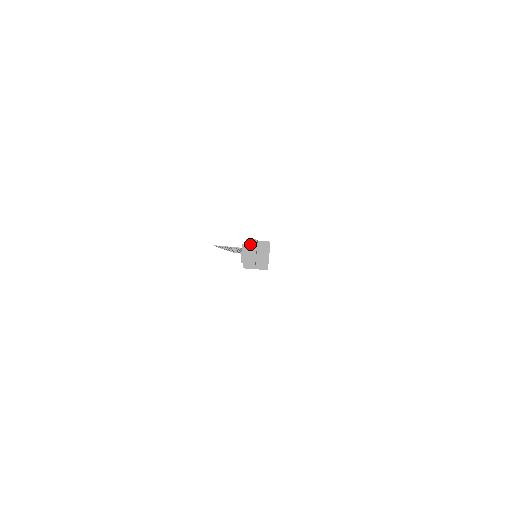
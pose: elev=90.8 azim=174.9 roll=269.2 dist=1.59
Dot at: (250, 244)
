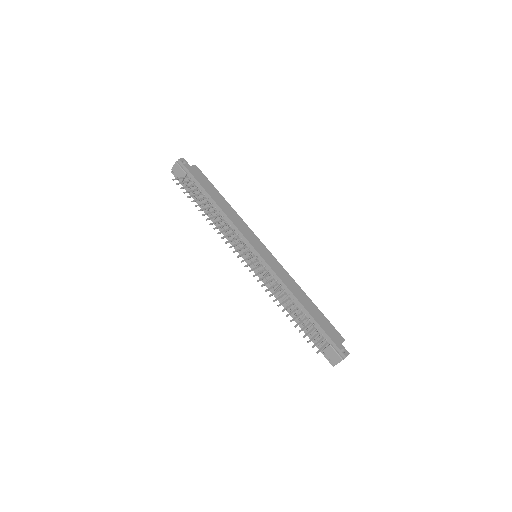
Dot at: (345, 357)
